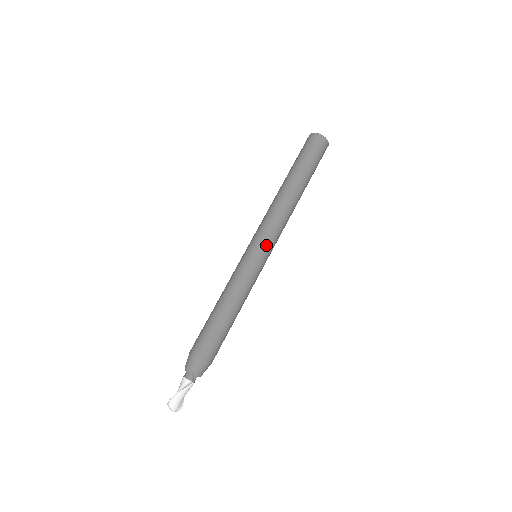
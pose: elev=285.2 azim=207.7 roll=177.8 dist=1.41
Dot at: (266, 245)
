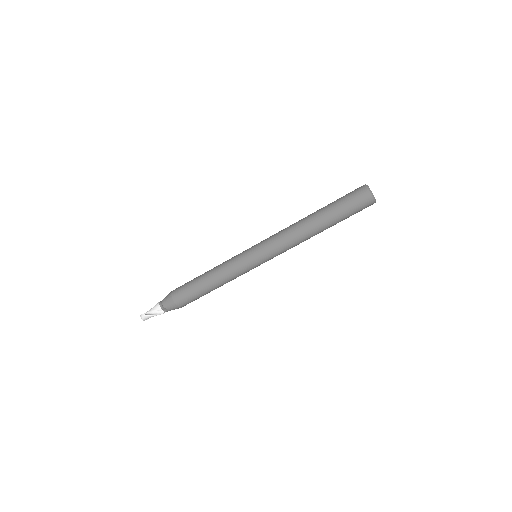
Dot at: (268, 259)
